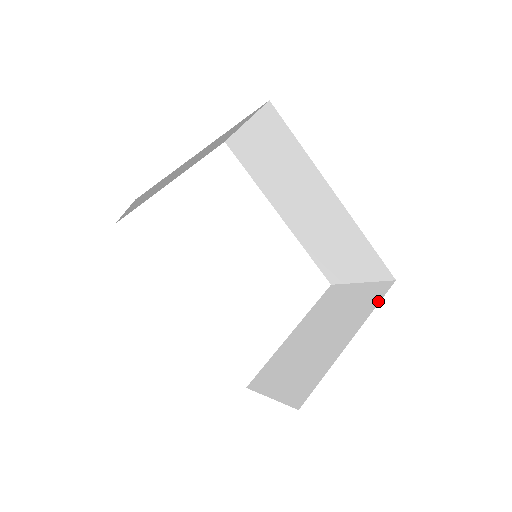
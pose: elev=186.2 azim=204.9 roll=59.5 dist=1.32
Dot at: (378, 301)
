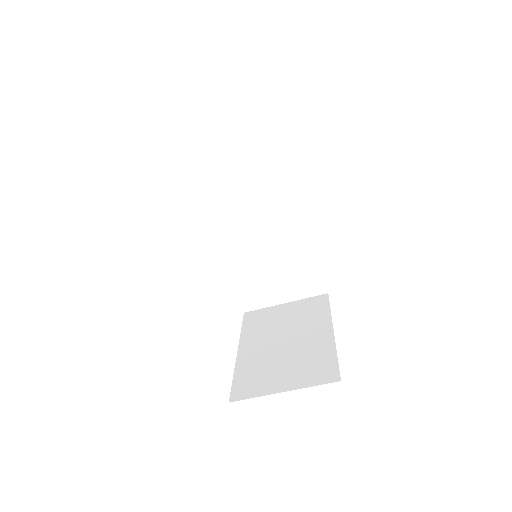
Dot at: (328, 306)
